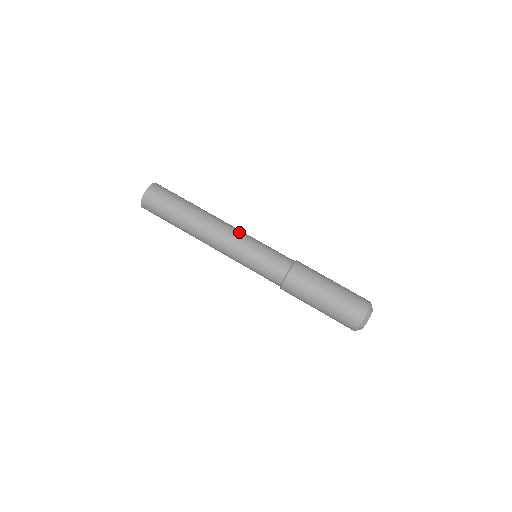
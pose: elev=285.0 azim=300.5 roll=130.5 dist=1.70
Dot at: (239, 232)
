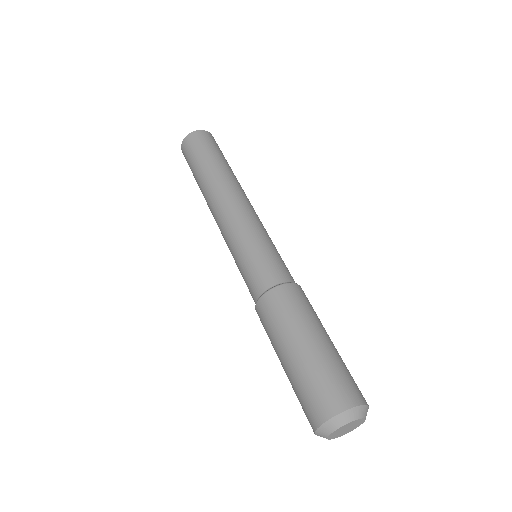
Dot at: occluded
